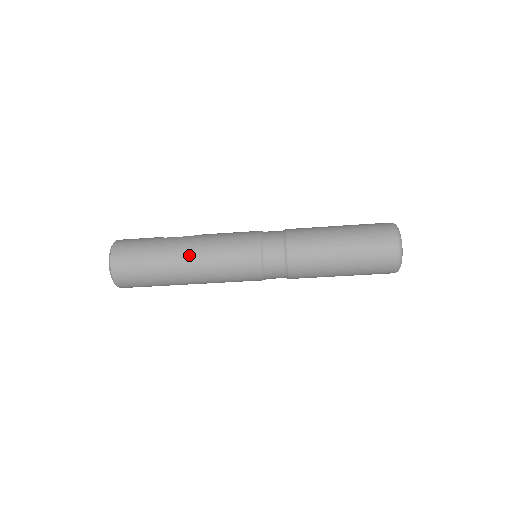
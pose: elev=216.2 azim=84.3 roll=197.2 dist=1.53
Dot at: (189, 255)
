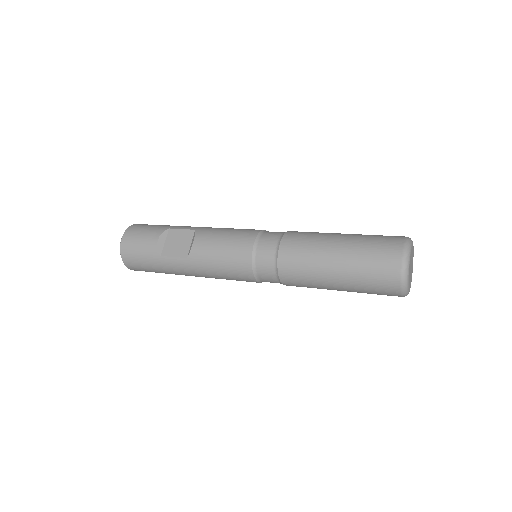
Dot at: occluded
